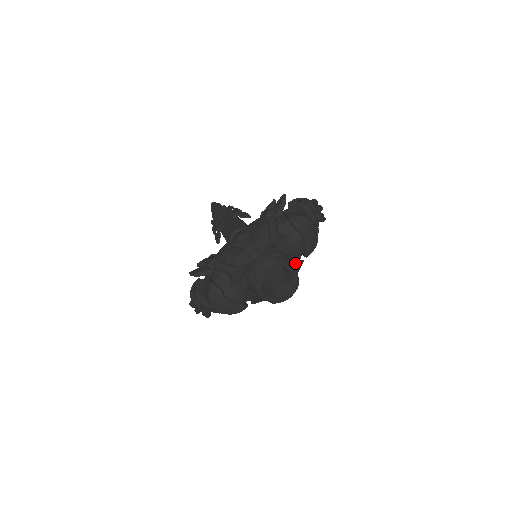
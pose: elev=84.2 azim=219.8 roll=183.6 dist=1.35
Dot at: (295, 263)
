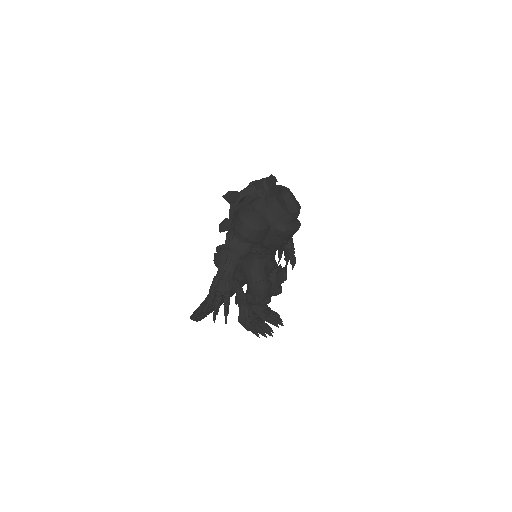
Dot at: occluded
